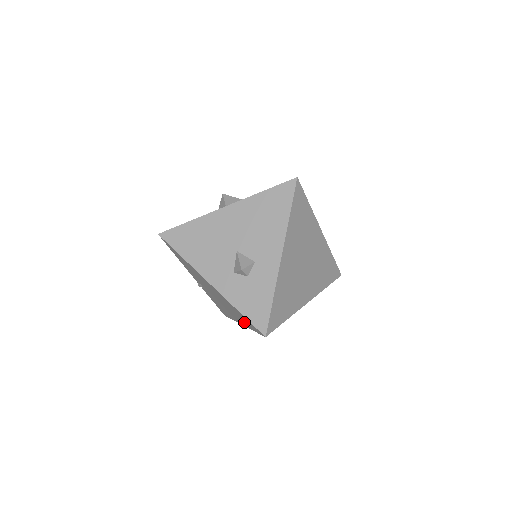
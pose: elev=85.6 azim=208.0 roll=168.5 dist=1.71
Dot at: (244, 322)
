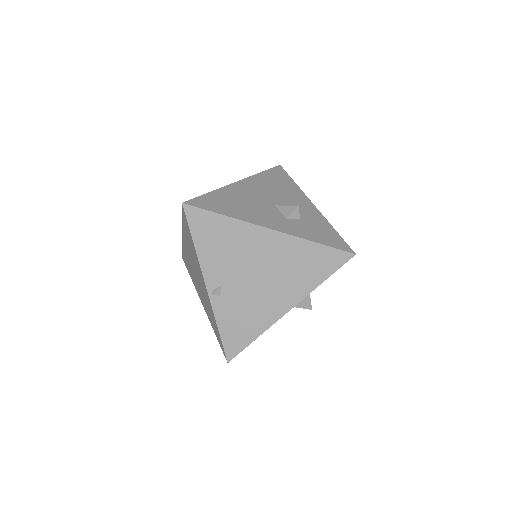
Dot at: (308, 279)
